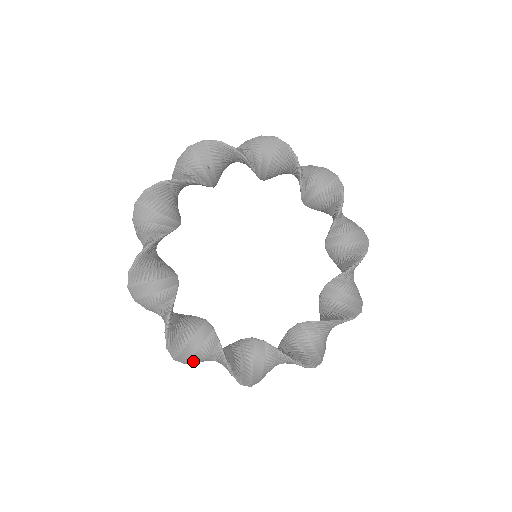
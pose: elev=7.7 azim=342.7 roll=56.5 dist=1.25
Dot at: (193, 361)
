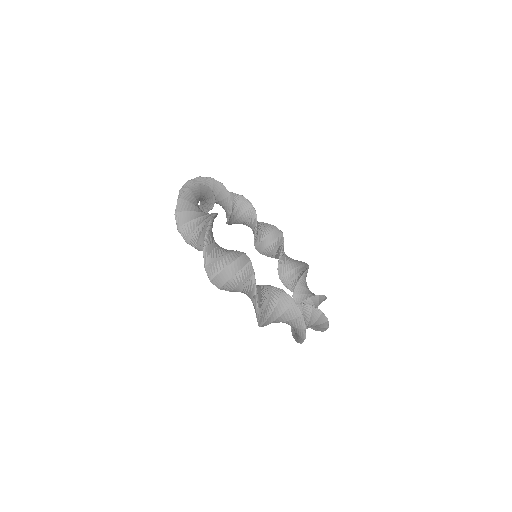
Dot at: (263, 318)
